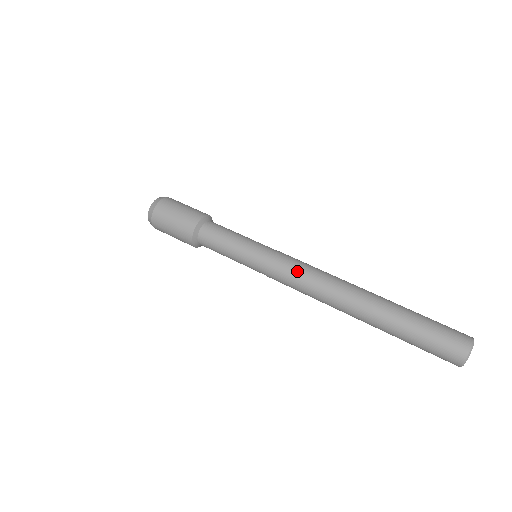
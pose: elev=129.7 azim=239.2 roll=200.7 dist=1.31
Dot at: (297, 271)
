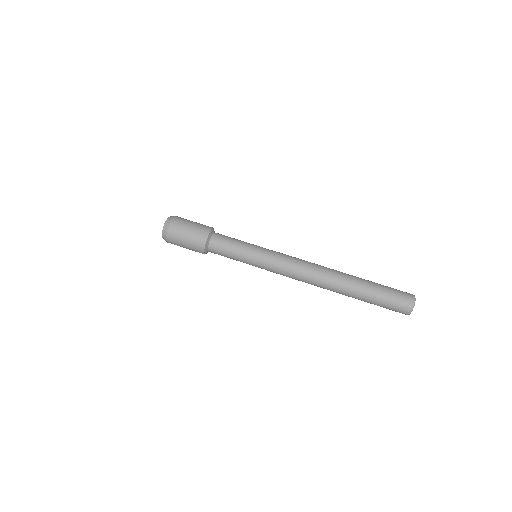
Dot at: (289, 272)
